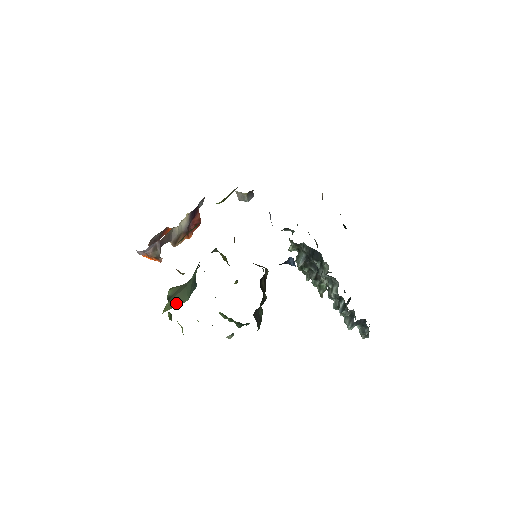
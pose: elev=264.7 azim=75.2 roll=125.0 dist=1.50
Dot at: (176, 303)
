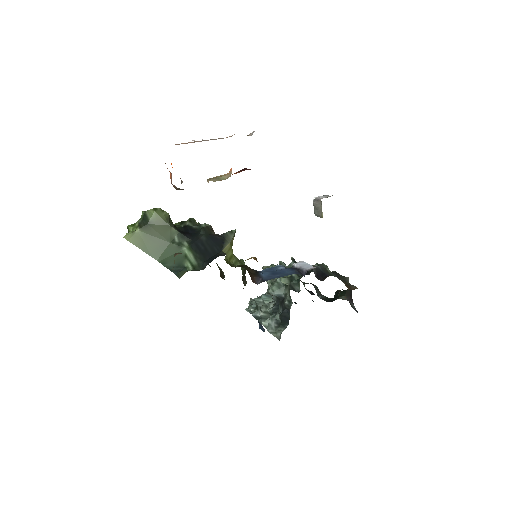
Dot at: (146, 245)
